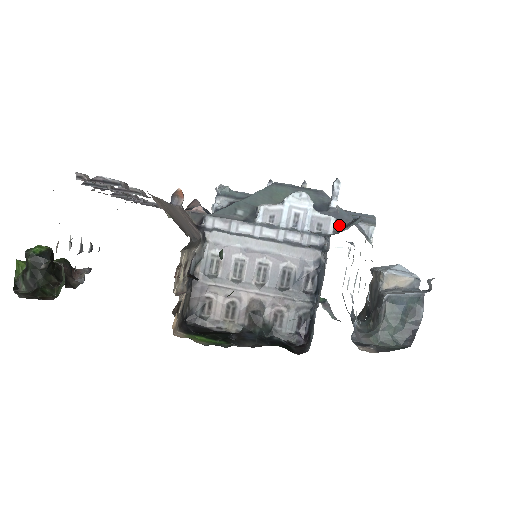
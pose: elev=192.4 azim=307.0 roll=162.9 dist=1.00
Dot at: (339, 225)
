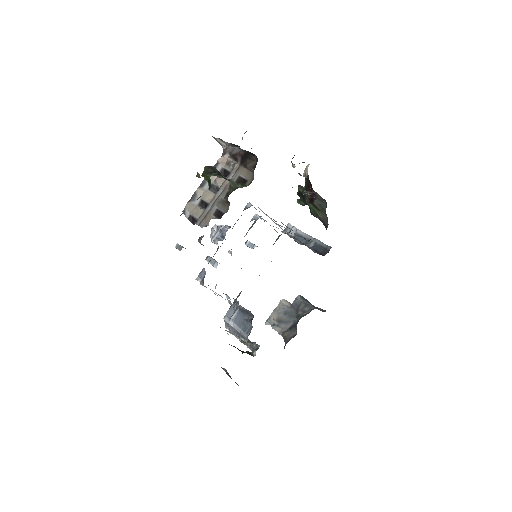
Dot at: occluded
